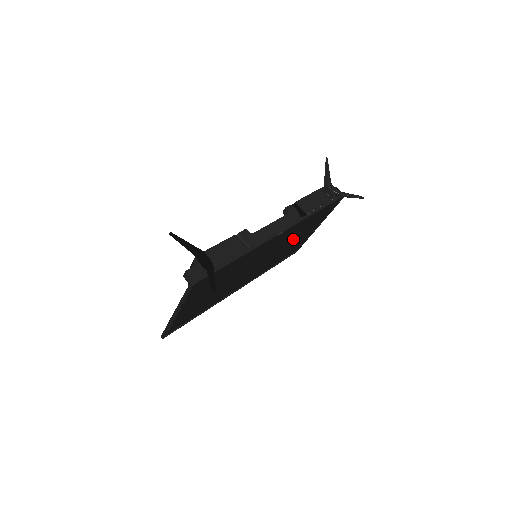
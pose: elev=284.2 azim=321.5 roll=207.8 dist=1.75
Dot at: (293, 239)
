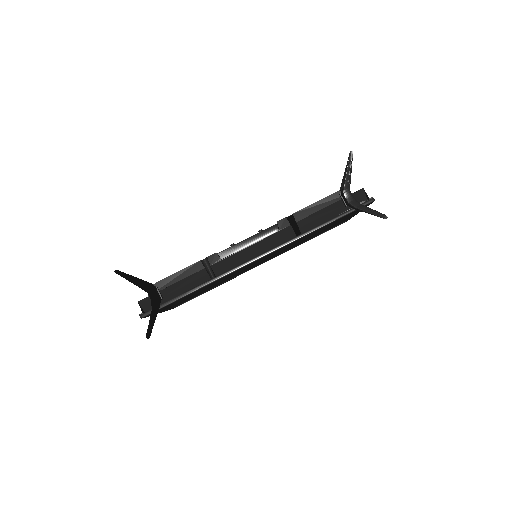
Dot at: occluded
